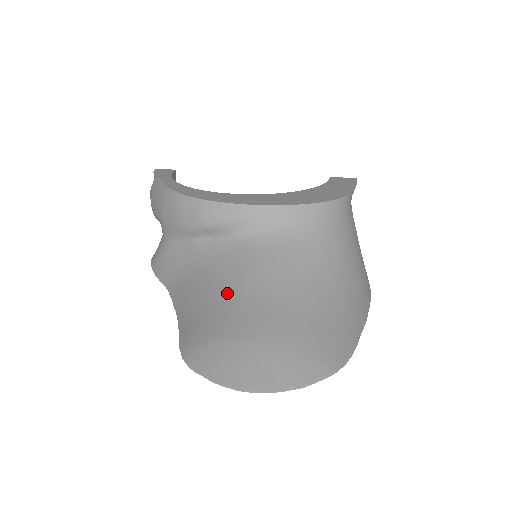
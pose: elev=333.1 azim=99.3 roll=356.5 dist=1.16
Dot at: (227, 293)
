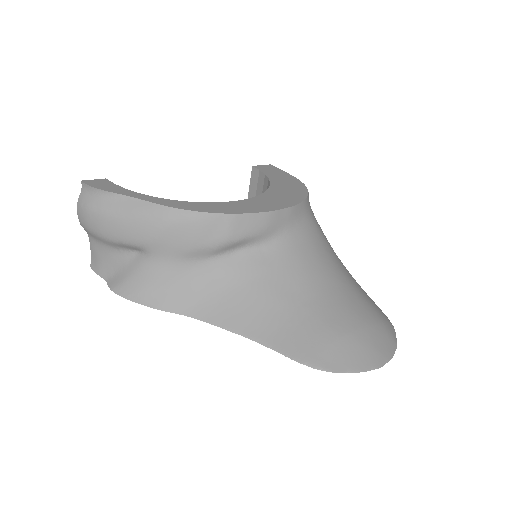
Dot at: (297, 298)
